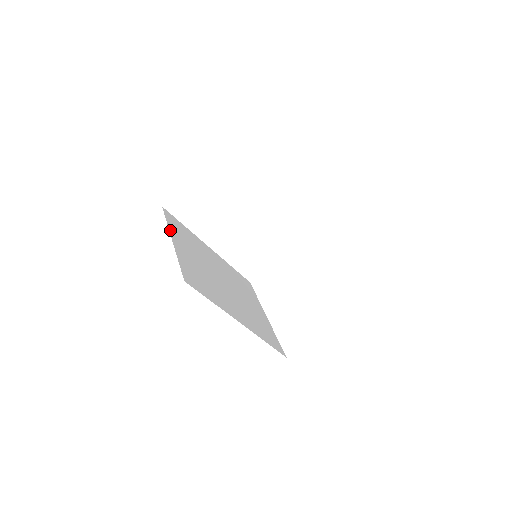
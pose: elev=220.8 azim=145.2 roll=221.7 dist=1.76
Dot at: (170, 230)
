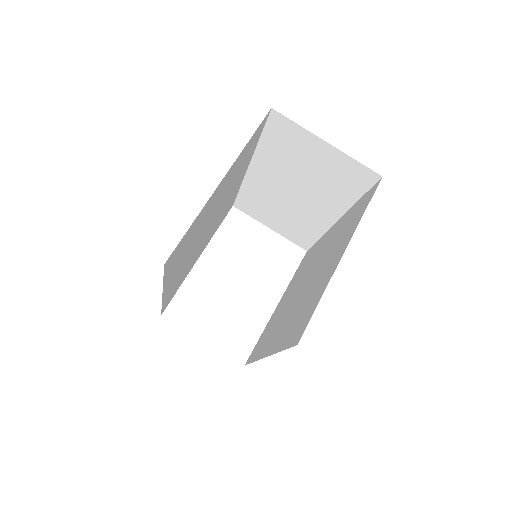
Dot at: (237, 158)
